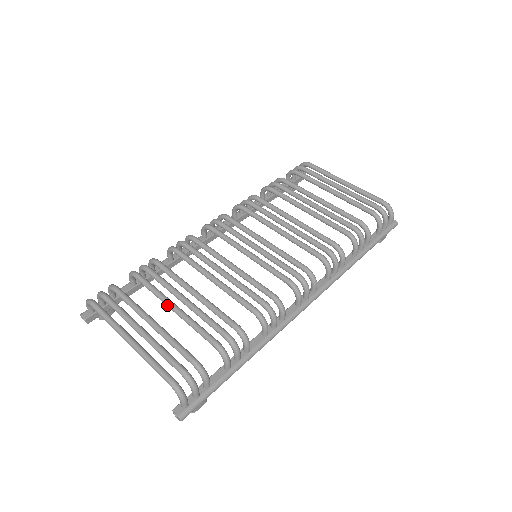
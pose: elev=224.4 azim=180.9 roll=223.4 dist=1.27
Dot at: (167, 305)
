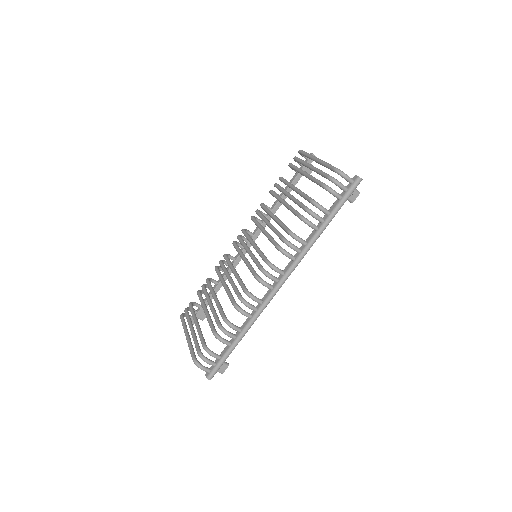
Dot at: (204, 310)
